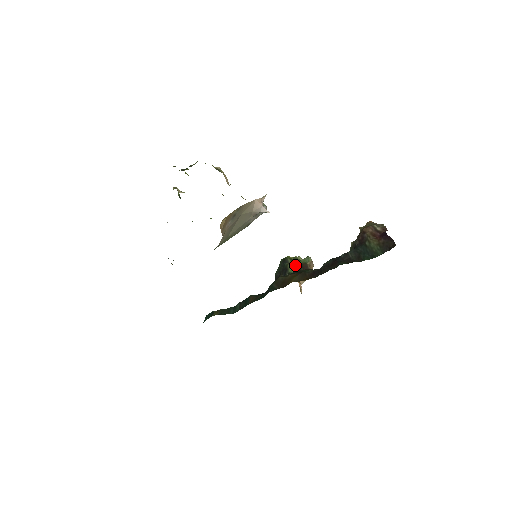
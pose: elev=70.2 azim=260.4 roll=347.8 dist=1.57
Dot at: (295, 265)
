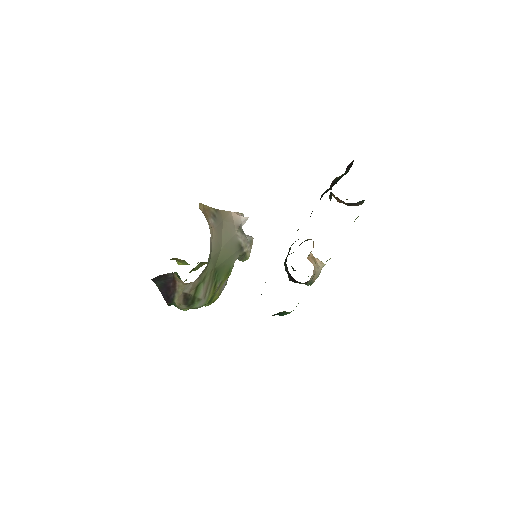
Dot at: occluded
